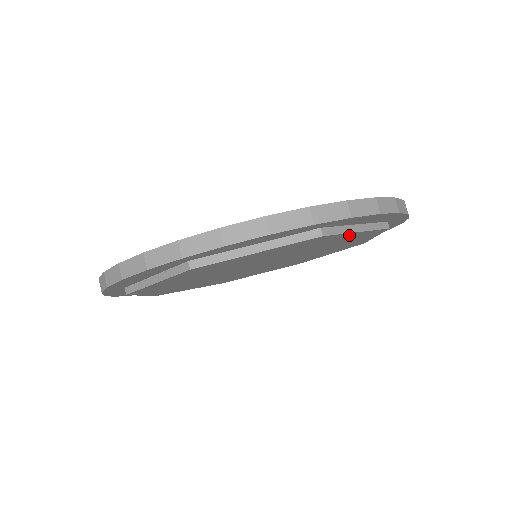
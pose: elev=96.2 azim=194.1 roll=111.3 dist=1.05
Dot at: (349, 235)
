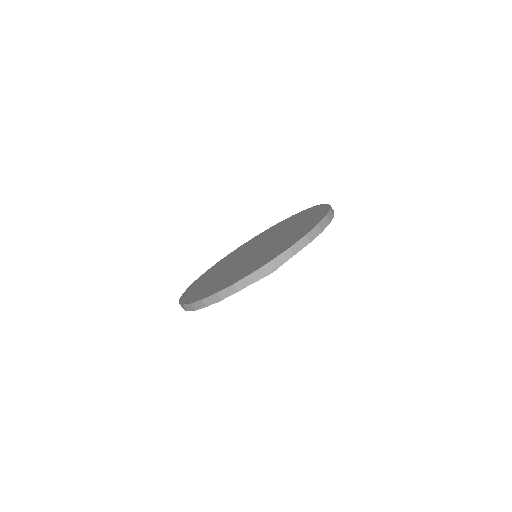
Dot at: occluded
